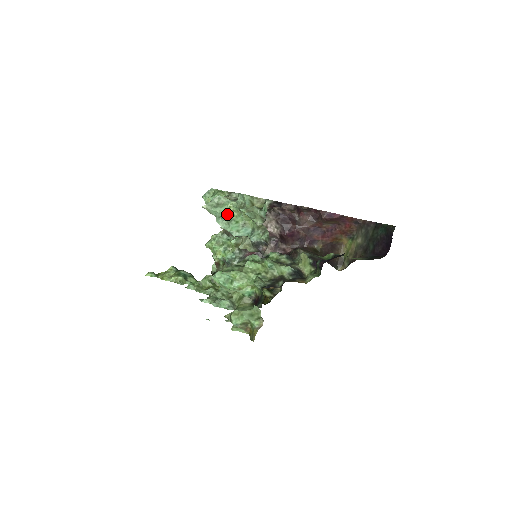
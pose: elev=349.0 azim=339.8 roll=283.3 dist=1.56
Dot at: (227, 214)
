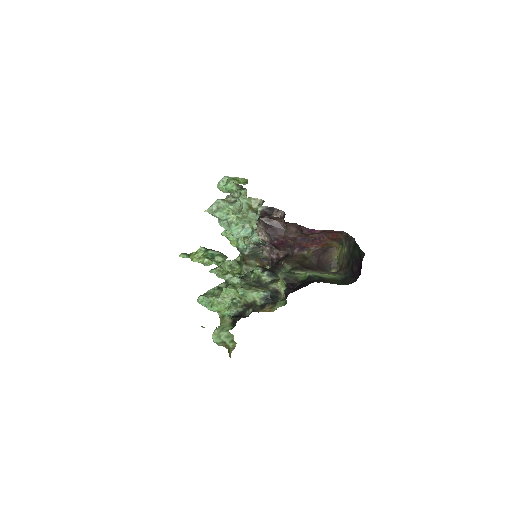
Dot at: (227, 217)
